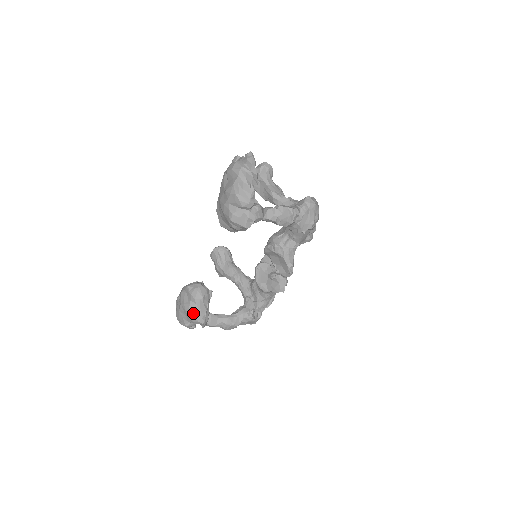
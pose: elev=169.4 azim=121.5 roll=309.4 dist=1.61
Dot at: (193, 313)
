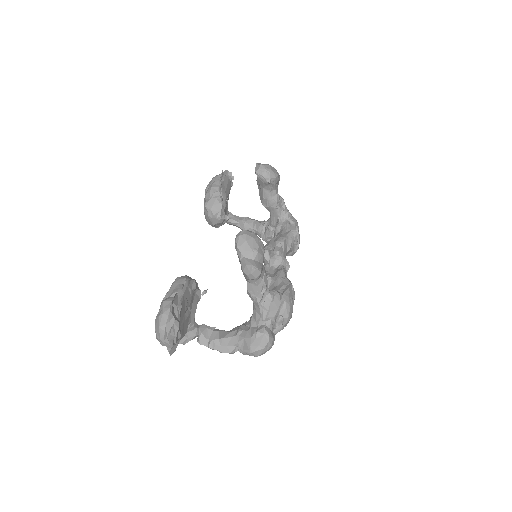
Dot at: (207, 221)
